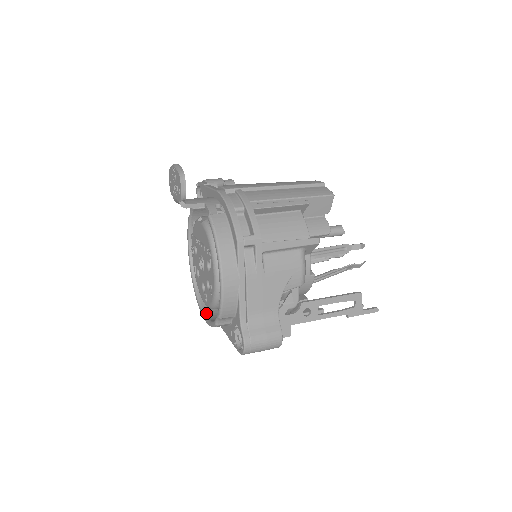
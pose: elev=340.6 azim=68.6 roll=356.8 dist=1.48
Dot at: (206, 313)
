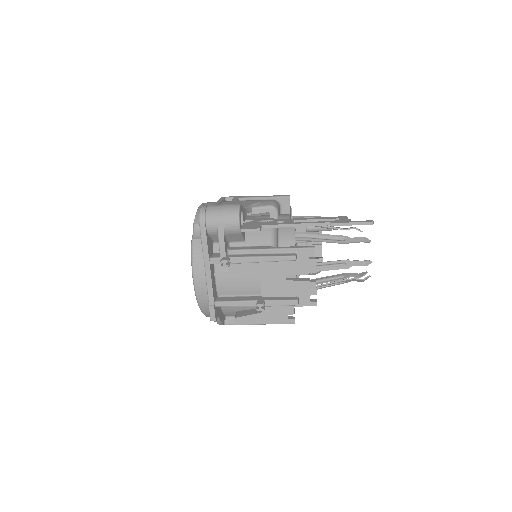
Dot at: occluded
